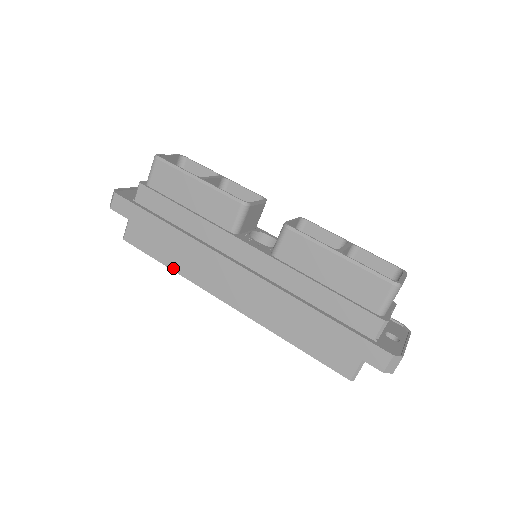
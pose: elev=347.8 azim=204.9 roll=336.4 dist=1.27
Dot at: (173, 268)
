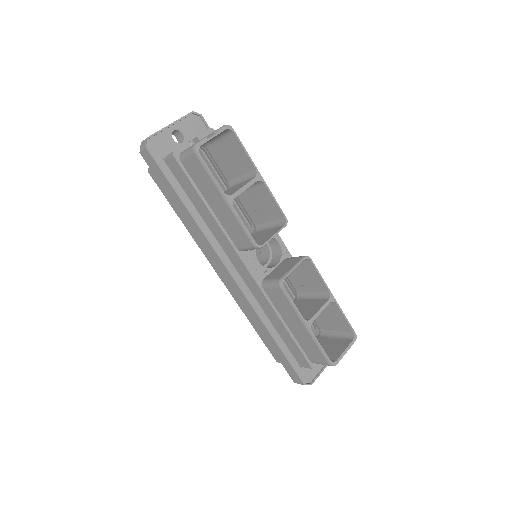
Dot at: (185, 224)
